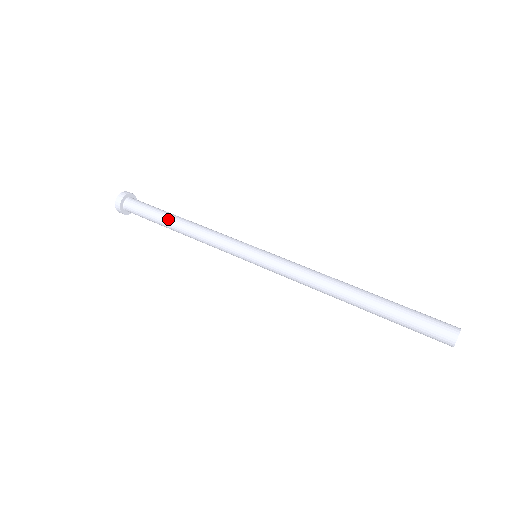
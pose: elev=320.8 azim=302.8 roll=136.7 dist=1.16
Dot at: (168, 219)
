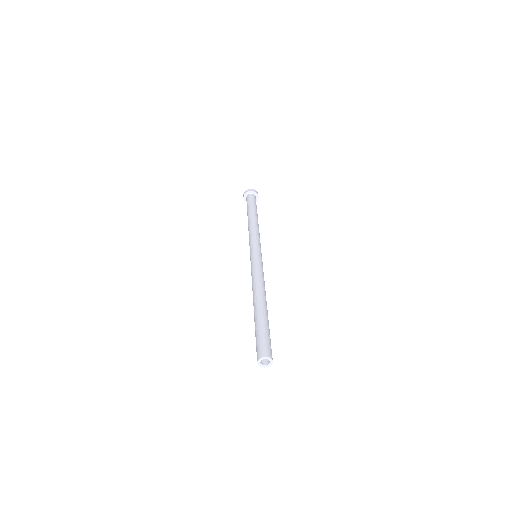
Dot at: occluded
